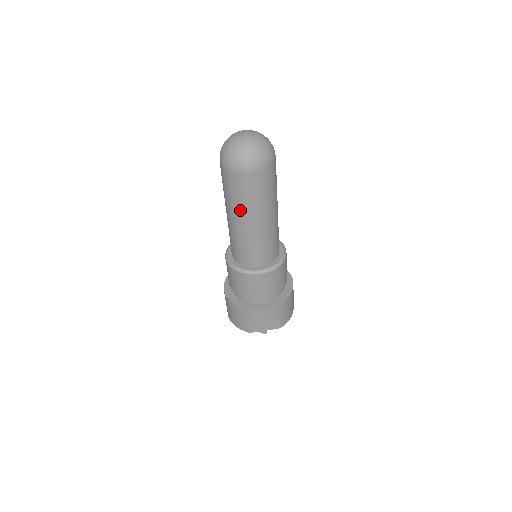
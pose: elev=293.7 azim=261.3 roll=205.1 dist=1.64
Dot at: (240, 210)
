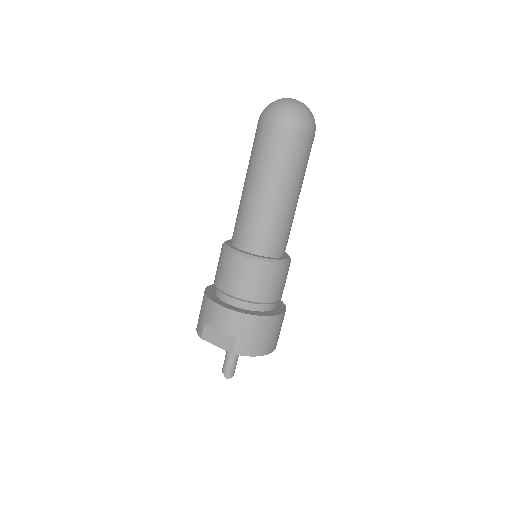
Dot at: (252, 168)
